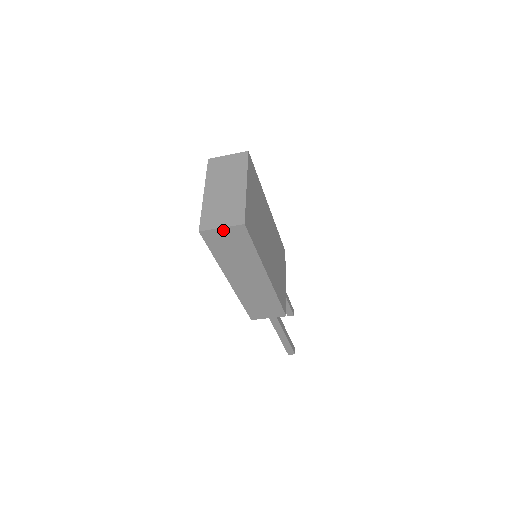
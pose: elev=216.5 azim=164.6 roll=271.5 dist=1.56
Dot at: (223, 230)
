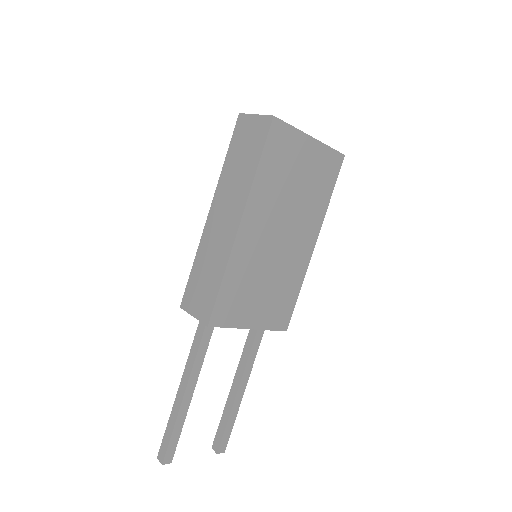
Dot at: (255, 119)
